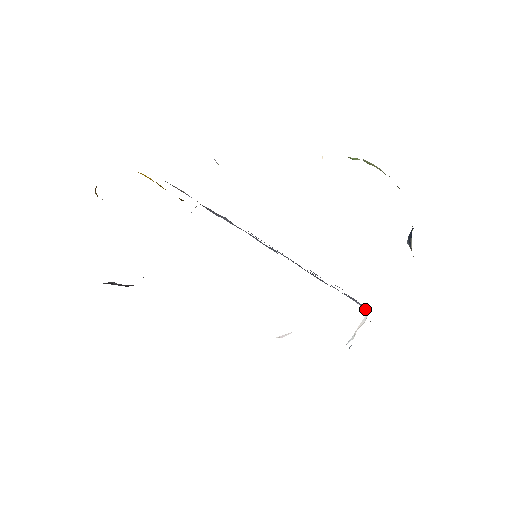
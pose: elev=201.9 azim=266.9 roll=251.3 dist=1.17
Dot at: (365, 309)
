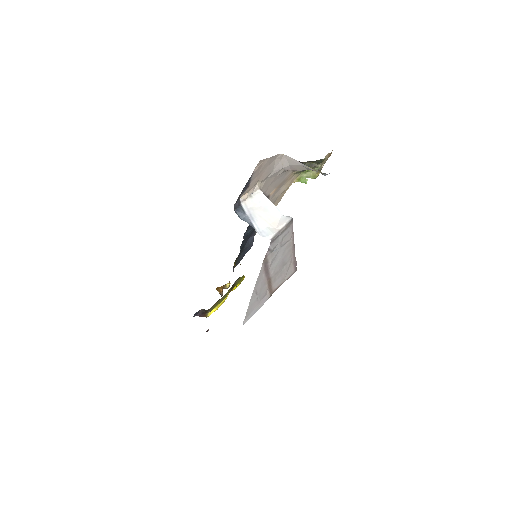
Dot at: (287, 217)
